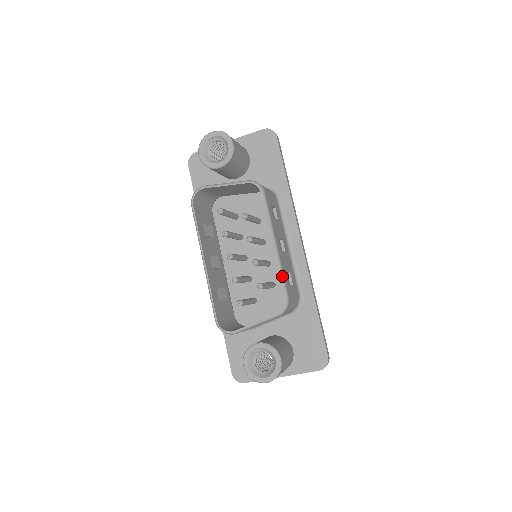
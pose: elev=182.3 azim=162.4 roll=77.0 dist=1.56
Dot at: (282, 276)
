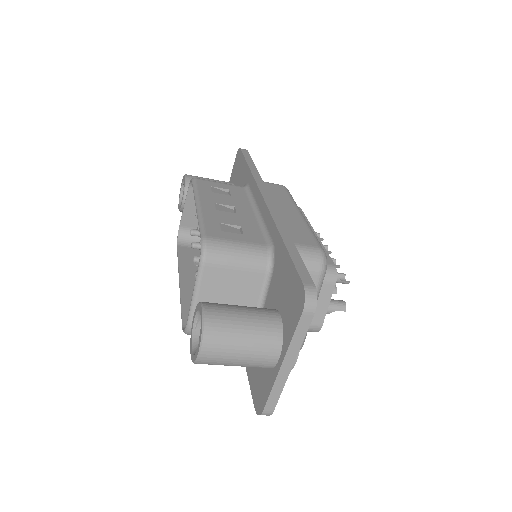
Dot at: (200, 224)
